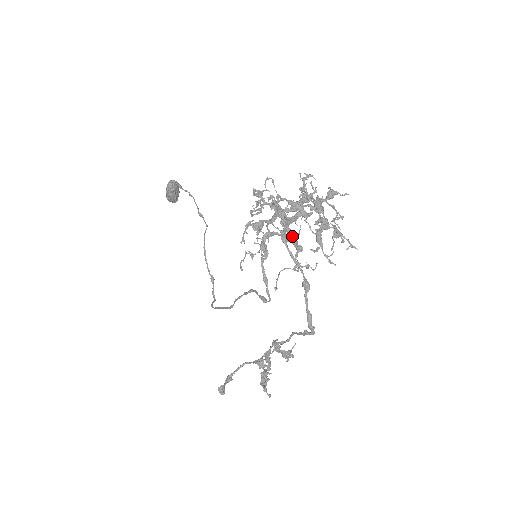
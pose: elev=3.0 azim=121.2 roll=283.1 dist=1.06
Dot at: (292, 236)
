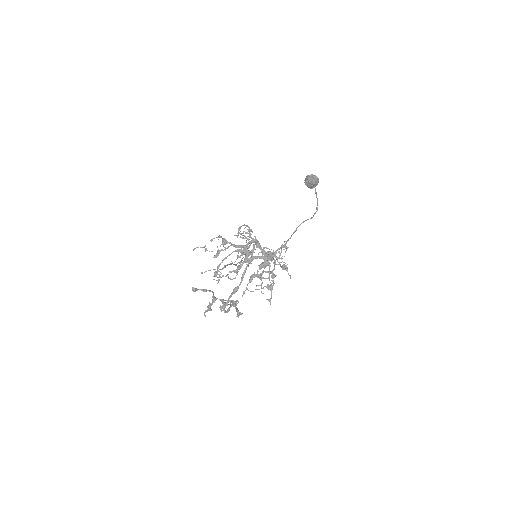
Dot at: (242, 263)
